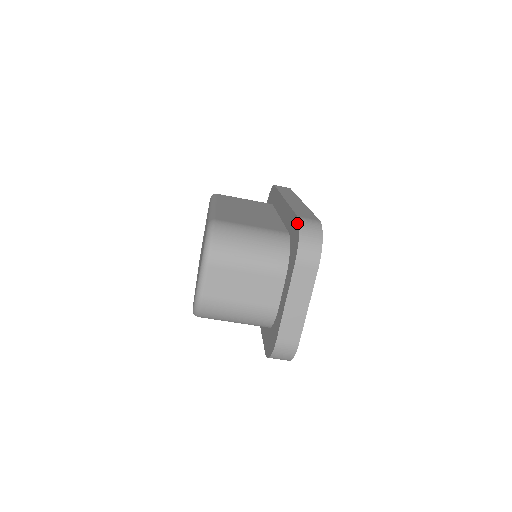
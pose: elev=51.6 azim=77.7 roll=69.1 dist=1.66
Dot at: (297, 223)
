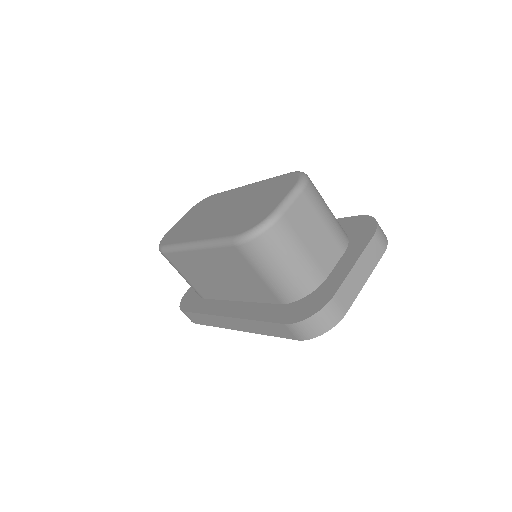
Dot at: (365, 217)
